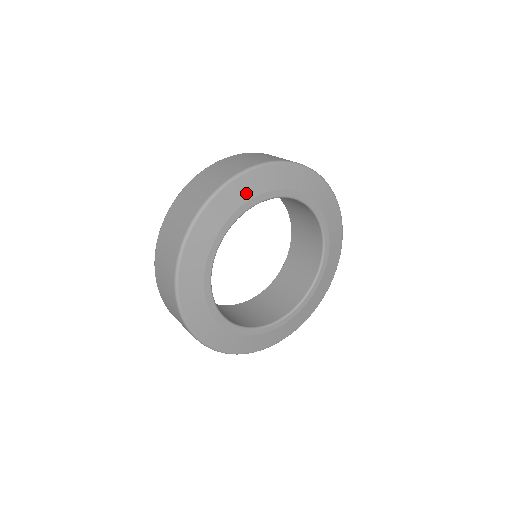
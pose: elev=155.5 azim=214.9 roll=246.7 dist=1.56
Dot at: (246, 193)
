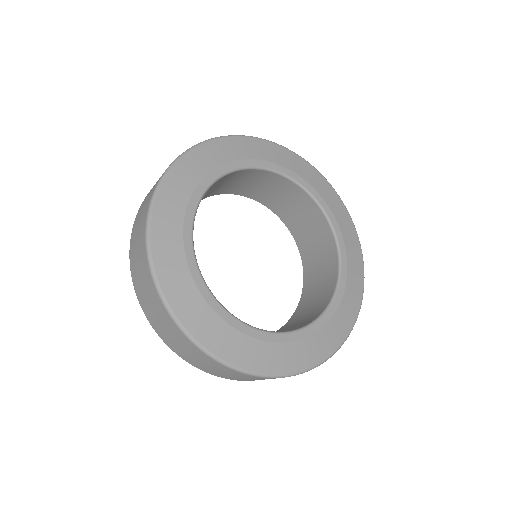
Dot at: (265, 154)
